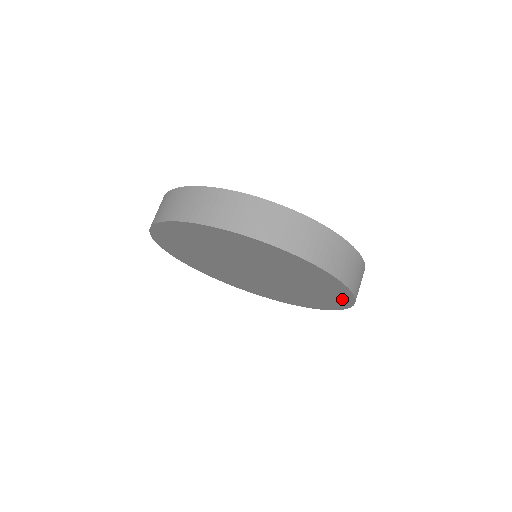
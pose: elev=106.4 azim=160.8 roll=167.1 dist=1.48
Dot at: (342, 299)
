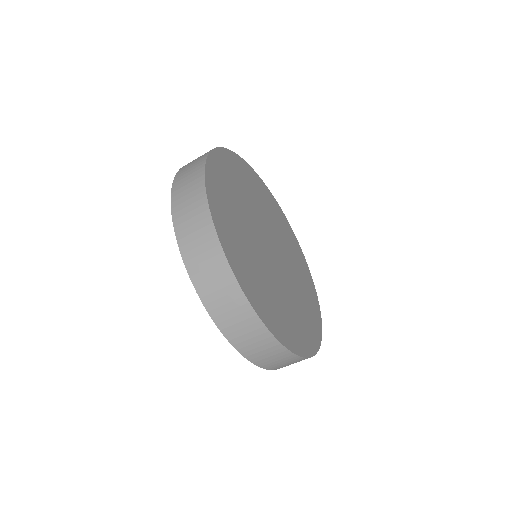
Dot at: occluded
